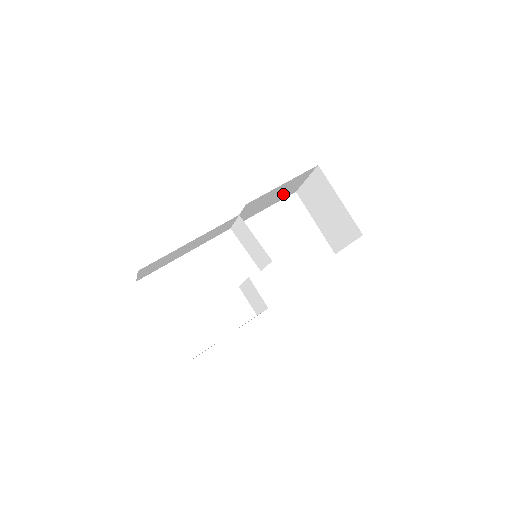
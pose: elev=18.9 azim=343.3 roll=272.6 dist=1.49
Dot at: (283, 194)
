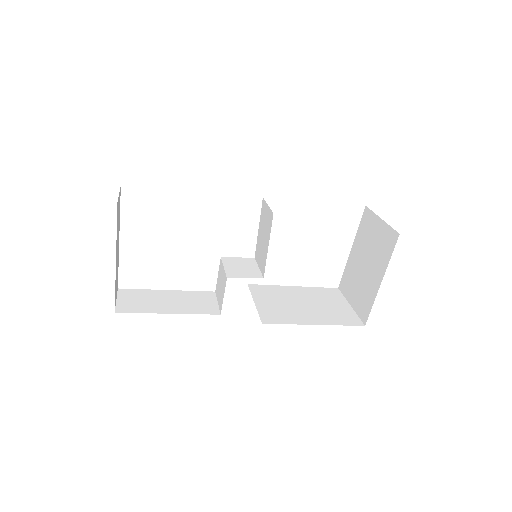
Dot at: occluded
